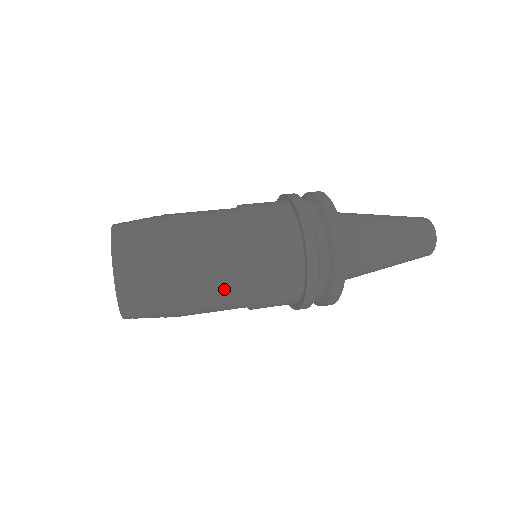
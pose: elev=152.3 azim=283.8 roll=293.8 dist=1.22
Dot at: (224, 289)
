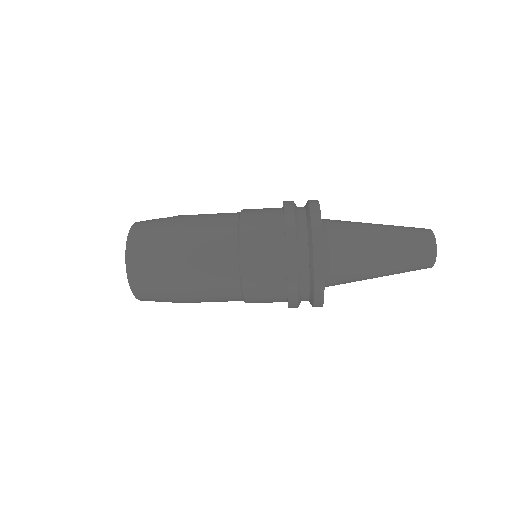
Dot at: (212, 244)
